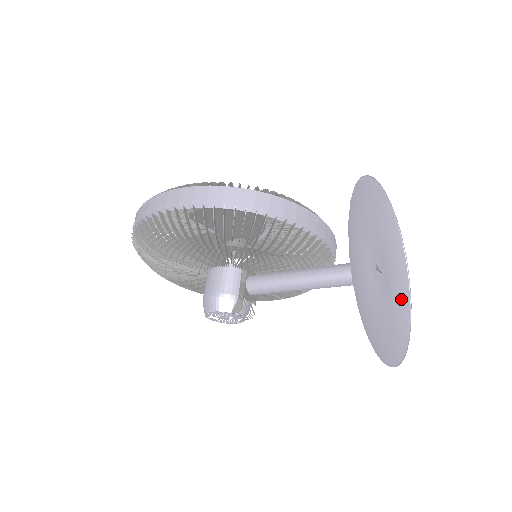
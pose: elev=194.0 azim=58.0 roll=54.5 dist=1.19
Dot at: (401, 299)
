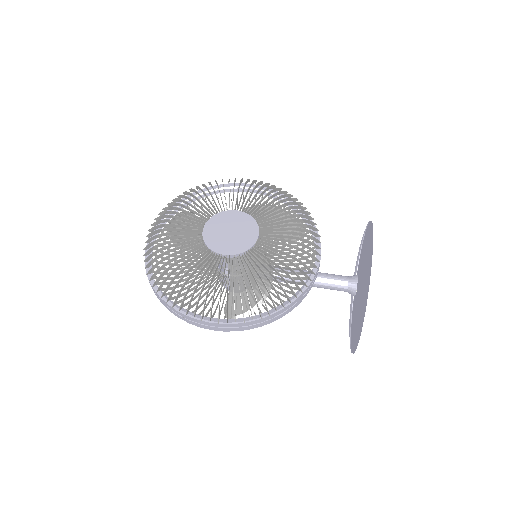
Dot at: (360, 244)
